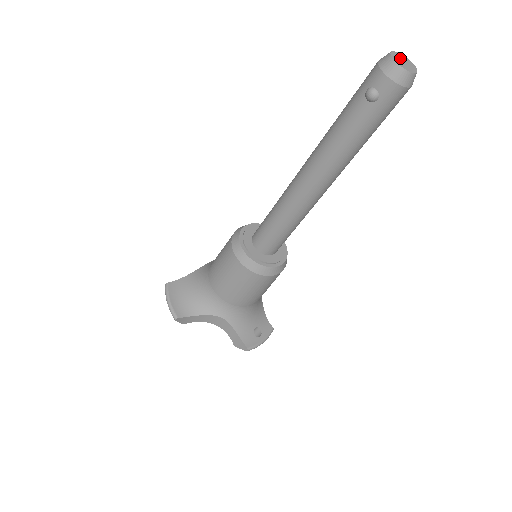
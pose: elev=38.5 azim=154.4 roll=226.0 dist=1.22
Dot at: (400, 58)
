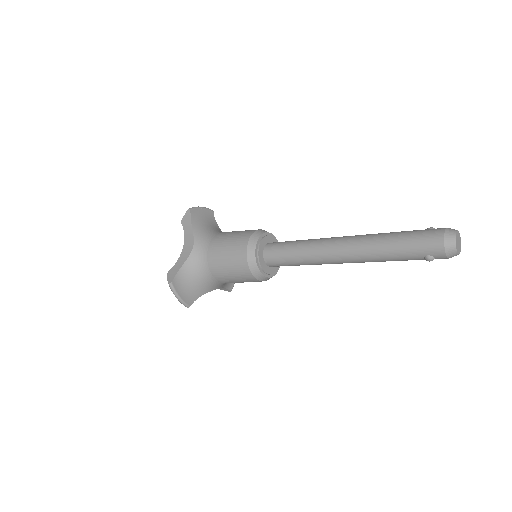
Dot at: (457, 240)
